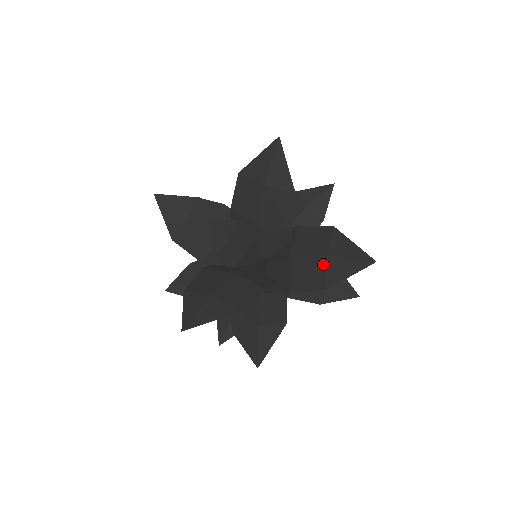
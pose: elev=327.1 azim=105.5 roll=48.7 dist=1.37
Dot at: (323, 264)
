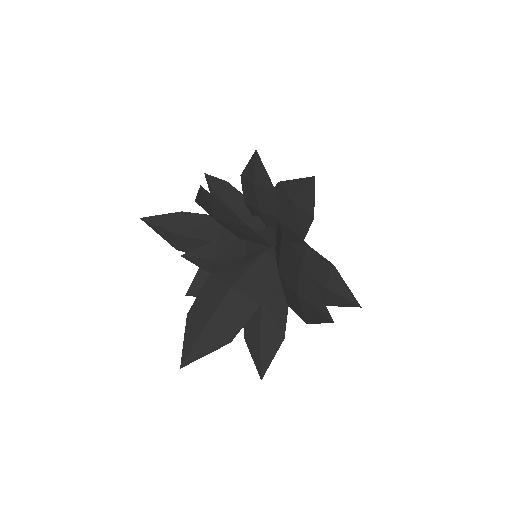
Dot at: (297, 299)
